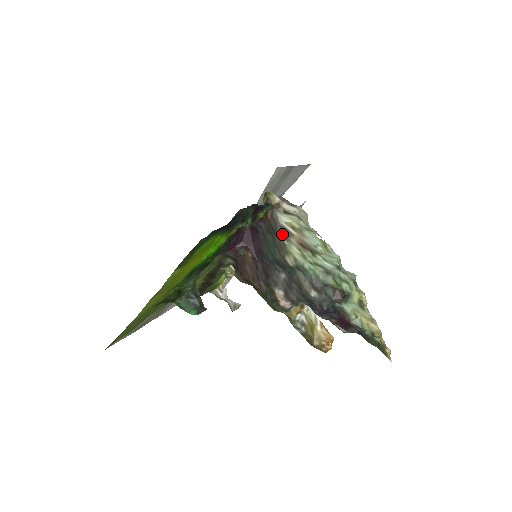
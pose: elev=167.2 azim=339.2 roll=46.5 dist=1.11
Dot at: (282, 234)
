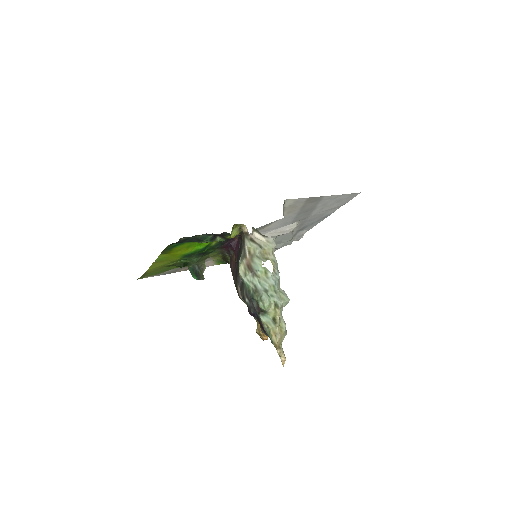
Dot at: (243, 254)
